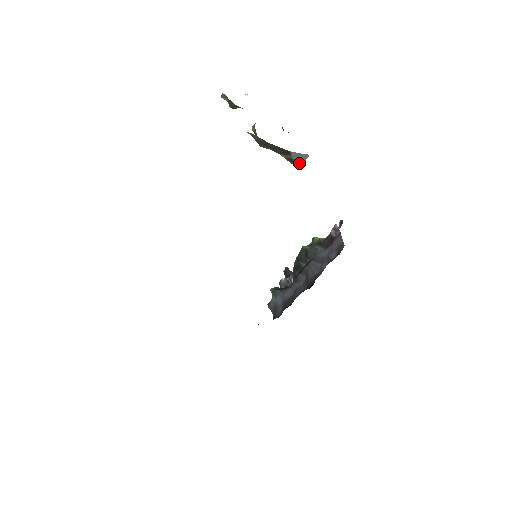
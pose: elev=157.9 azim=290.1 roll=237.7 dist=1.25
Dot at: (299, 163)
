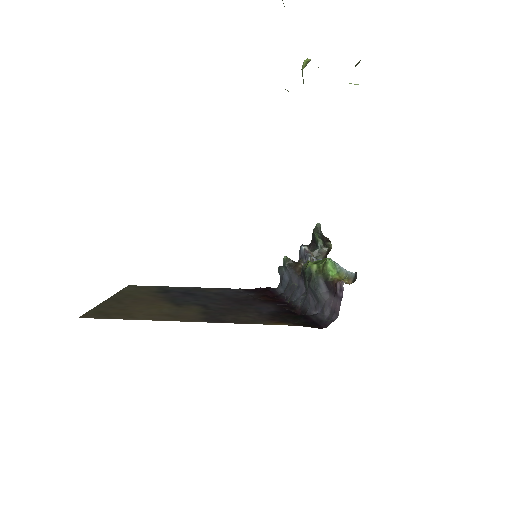
Dot at: occluded
